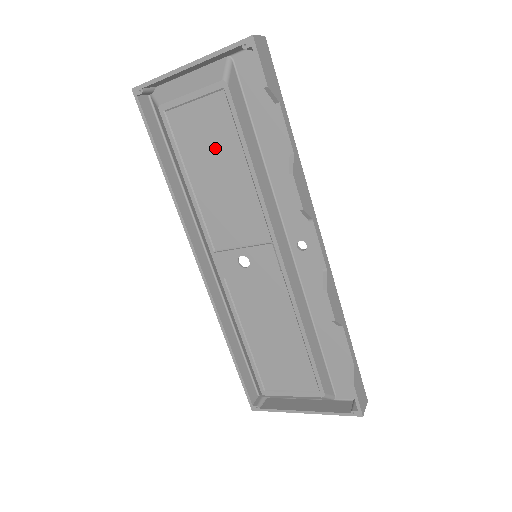
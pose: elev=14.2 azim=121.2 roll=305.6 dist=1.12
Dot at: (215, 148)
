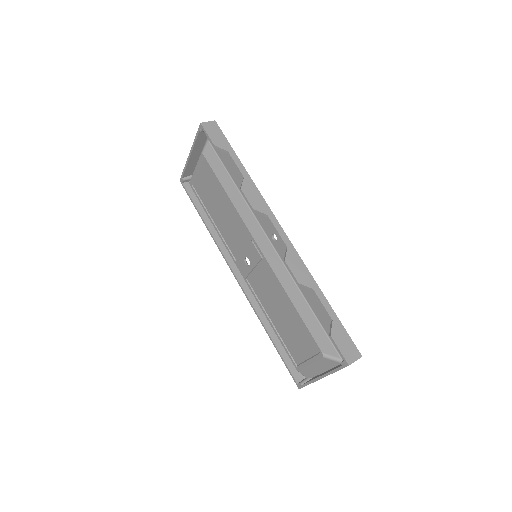
Dot at: (213, 194)
